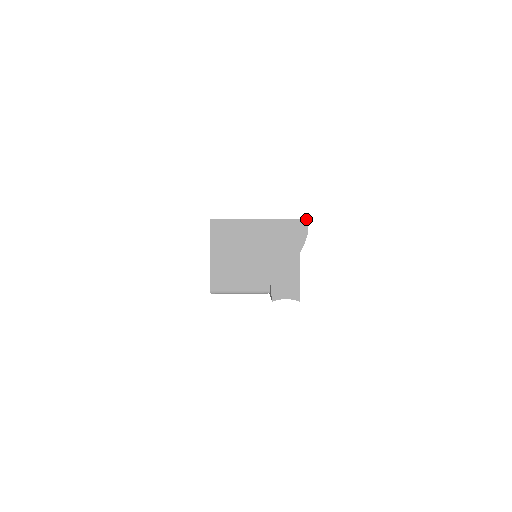
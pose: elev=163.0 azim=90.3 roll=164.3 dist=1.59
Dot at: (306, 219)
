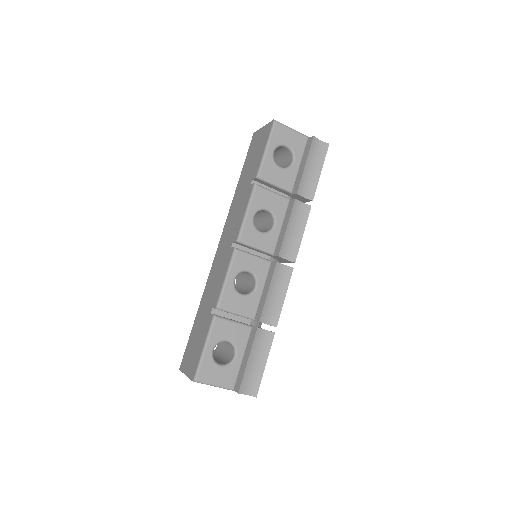
Dot at: occluded
